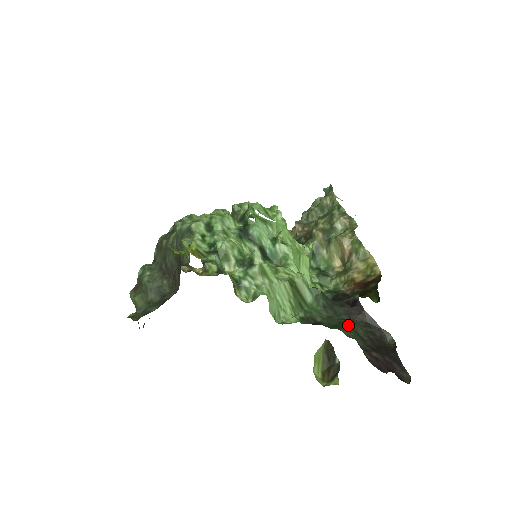
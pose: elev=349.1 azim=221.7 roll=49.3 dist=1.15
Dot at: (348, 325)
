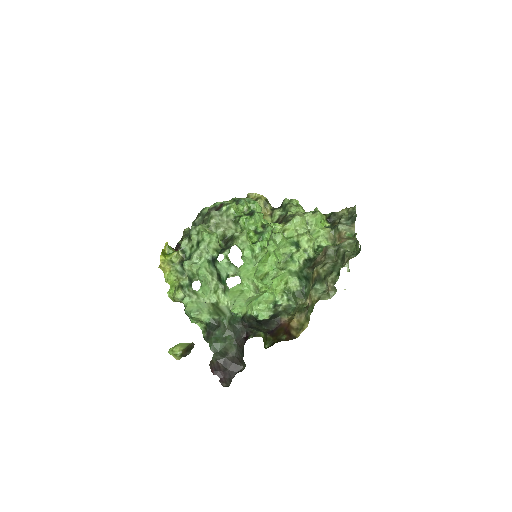
Dot at: (224, 344)
